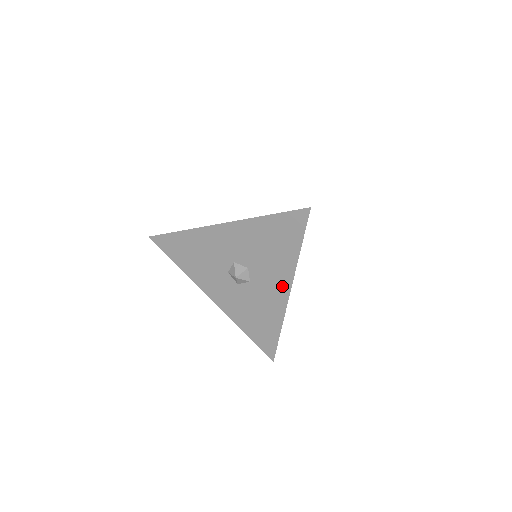
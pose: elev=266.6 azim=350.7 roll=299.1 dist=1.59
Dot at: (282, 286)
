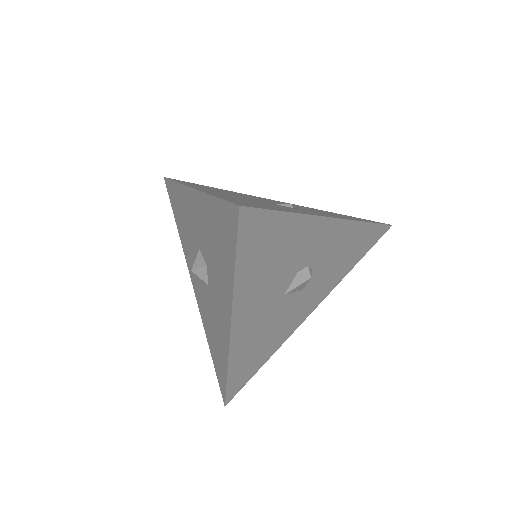
Dot at: (225, 314)
